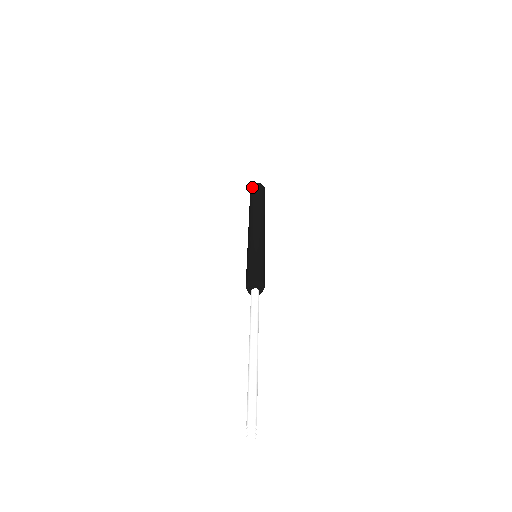
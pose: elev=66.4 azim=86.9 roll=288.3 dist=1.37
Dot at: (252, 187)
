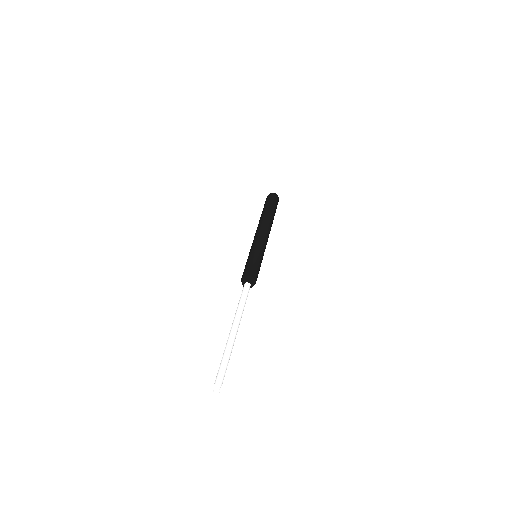
Dot at: (266, 198)
